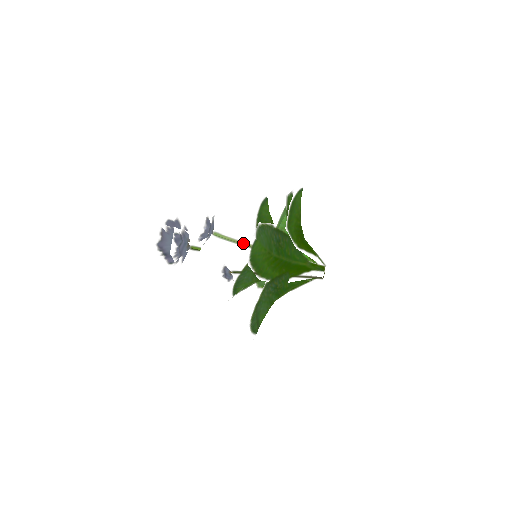
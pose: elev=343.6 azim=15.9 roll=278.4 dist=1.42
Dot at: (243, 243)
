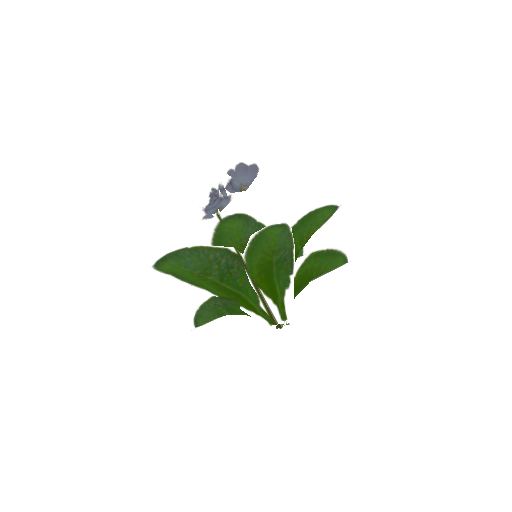
Dot at: occluded
